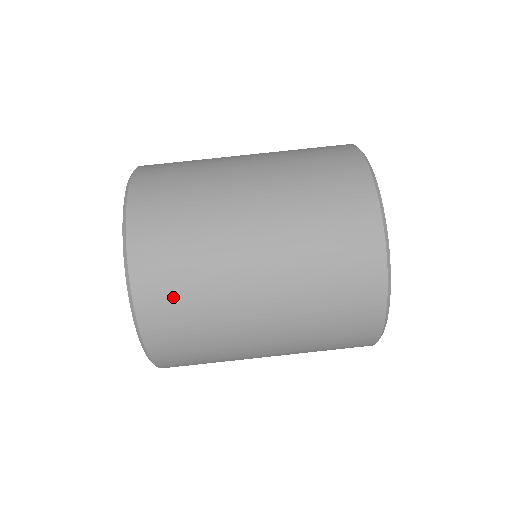
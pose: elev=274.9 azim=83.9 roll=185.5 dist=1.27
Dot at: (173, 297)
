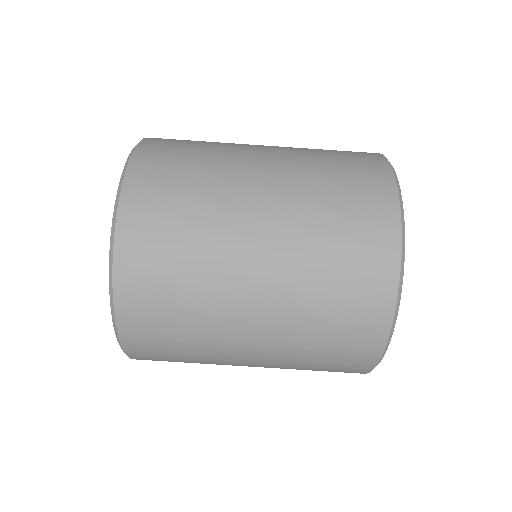
Dot at: (158, 282)
